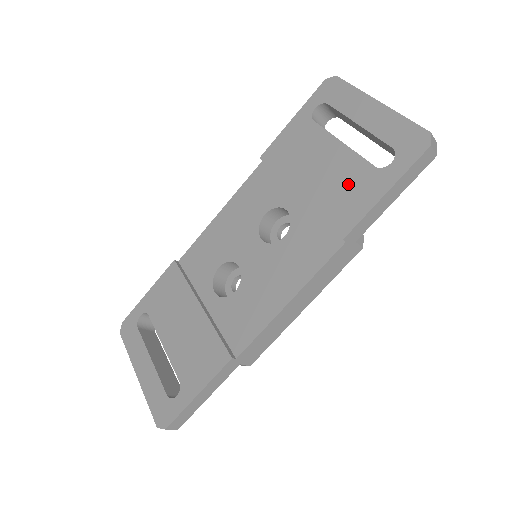
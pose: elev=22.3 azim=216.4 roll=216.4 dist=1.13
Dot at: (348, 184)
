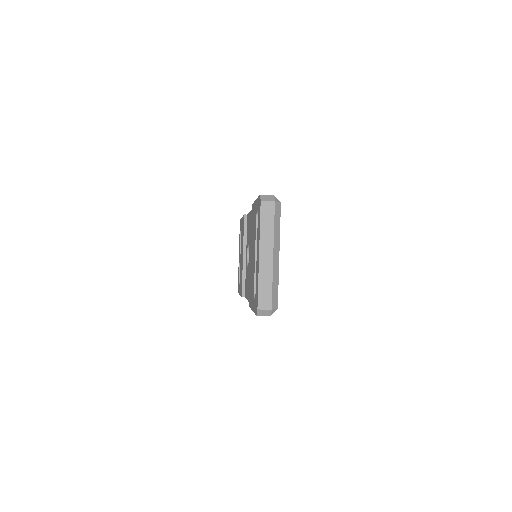
Dot at: (252, 283)
